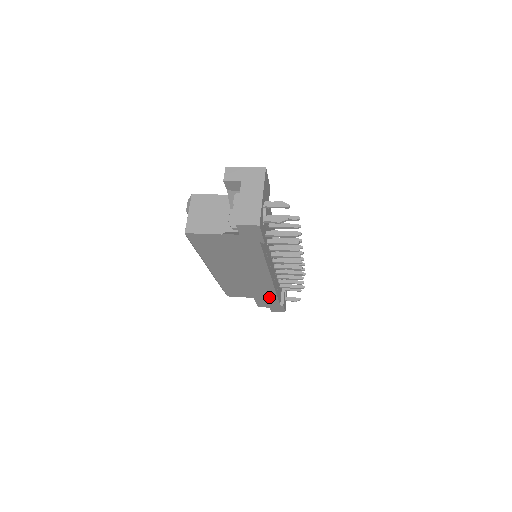
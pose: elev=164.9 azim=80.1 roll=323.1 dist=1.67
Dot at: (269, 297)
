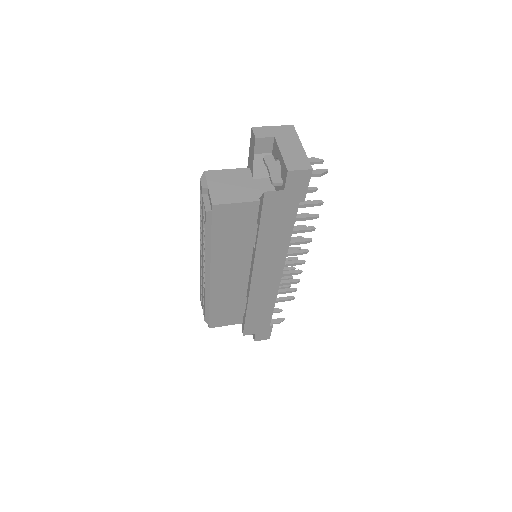
Dot at: (264, 312)
